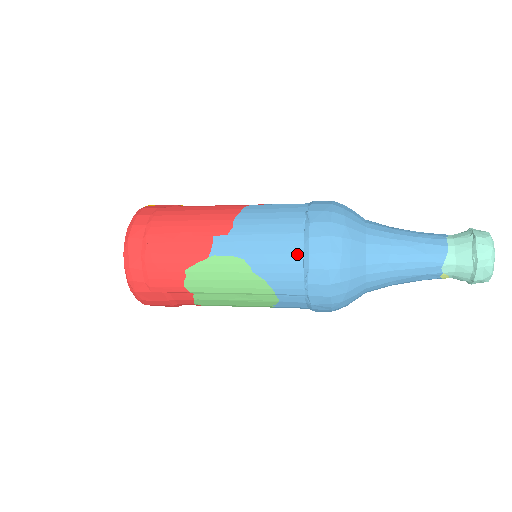
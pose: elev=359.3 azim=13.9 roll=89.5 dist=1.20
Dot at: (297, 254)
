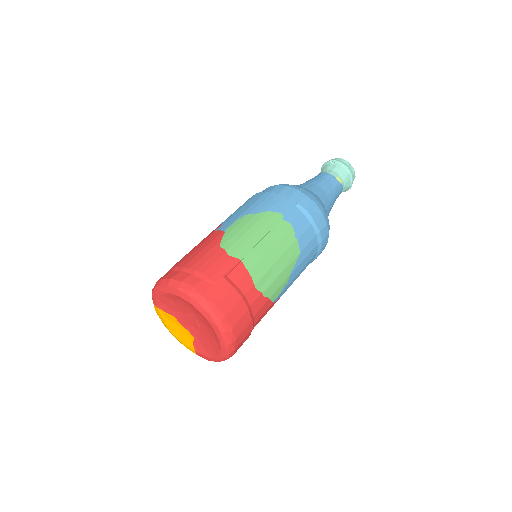
Dot at: (265, 193)
